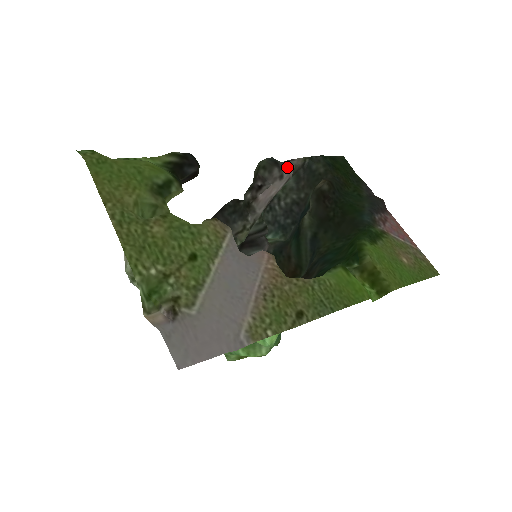
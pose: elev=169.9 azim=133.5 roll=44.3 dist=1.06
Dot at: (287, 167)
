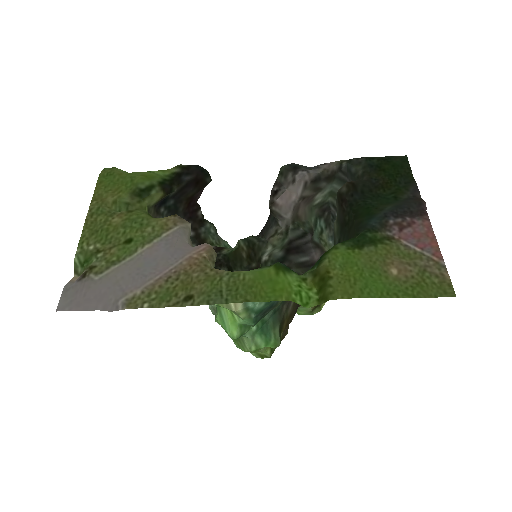
Dot at: (302, 171)
